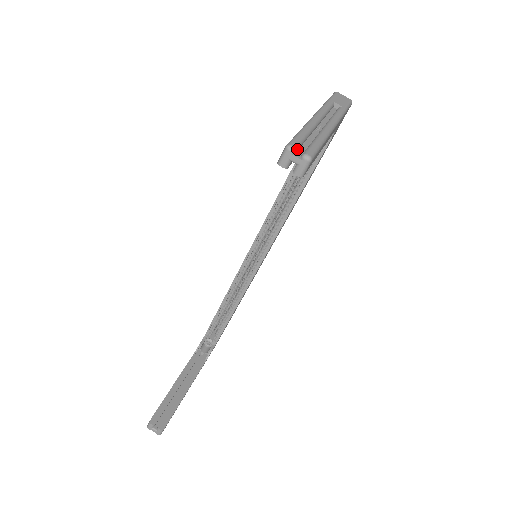
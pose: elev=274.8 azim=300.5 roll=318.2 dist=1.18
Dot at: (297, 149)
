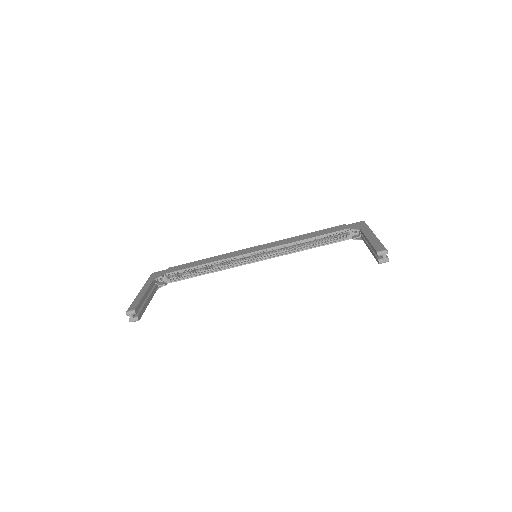
Dot at: (386, 253)
